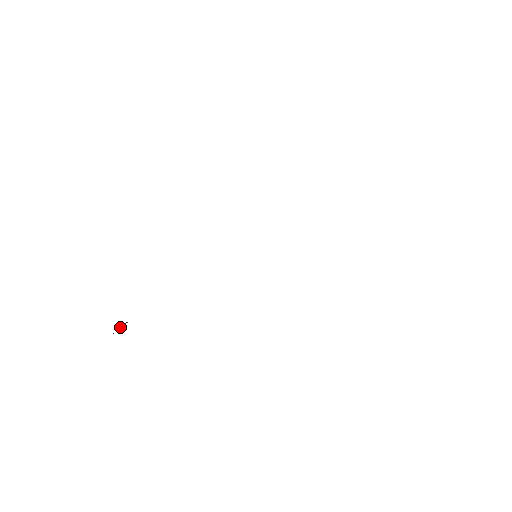
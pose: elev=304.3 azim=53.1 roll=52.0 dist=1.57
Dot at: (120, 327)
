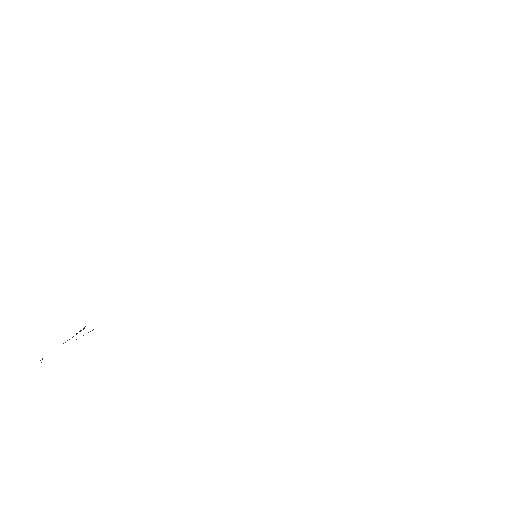
Dot at: occluded
